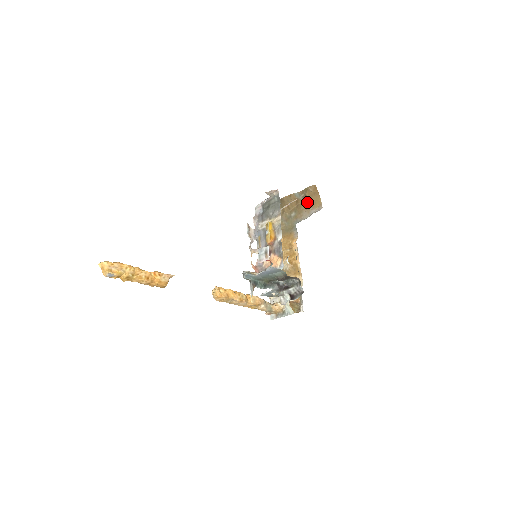
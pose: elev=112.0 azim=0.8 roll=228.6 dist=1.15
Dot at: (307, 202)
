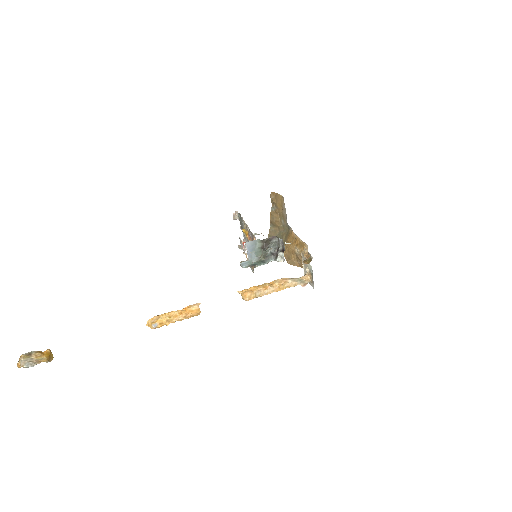
Dot at: (279, 206)
